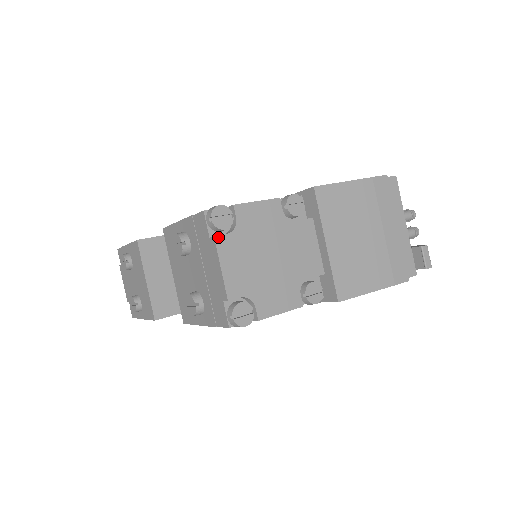
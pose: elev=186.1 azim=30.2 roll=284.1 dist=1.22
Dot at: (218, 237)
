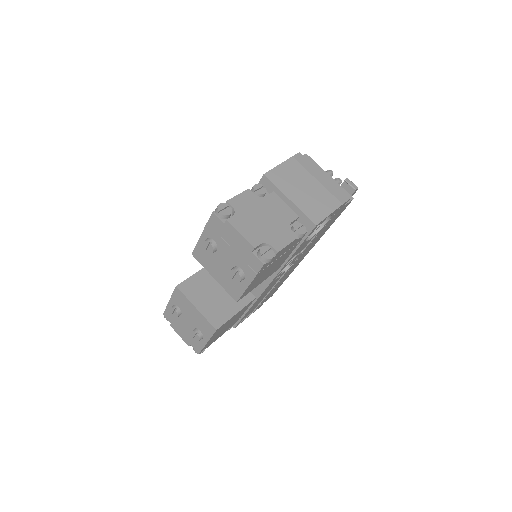
Dot at: (229, 219)
